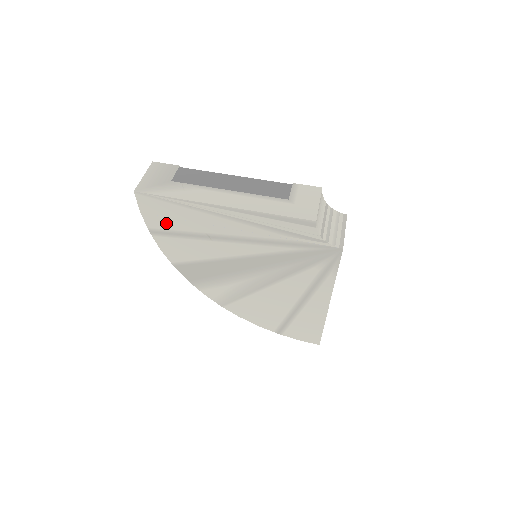
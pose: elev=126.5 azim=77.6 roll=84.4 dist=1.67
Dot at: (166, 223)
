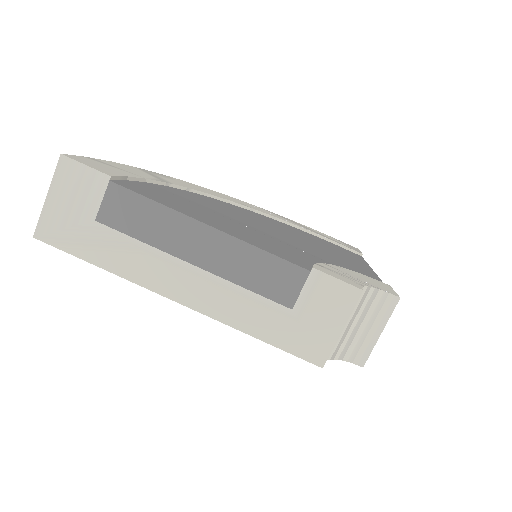
Dot at: occluded
